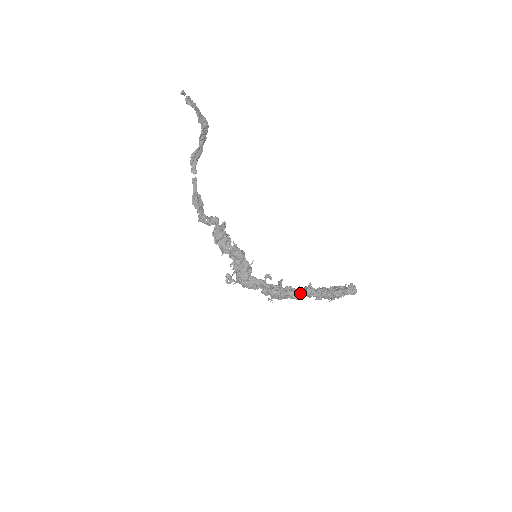
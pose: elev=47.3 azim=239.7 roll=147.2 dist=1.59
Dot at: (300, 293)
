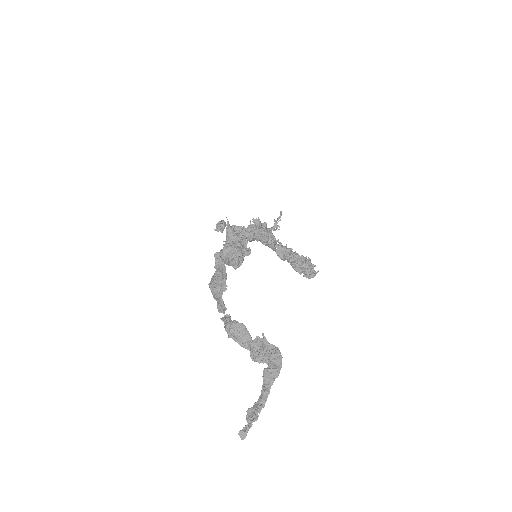
Dot at: (275, 251)
